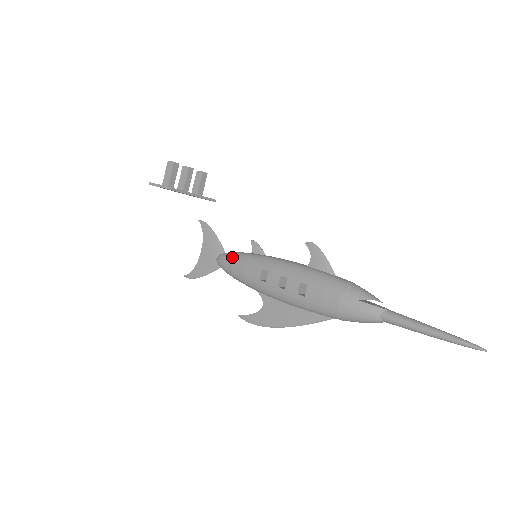
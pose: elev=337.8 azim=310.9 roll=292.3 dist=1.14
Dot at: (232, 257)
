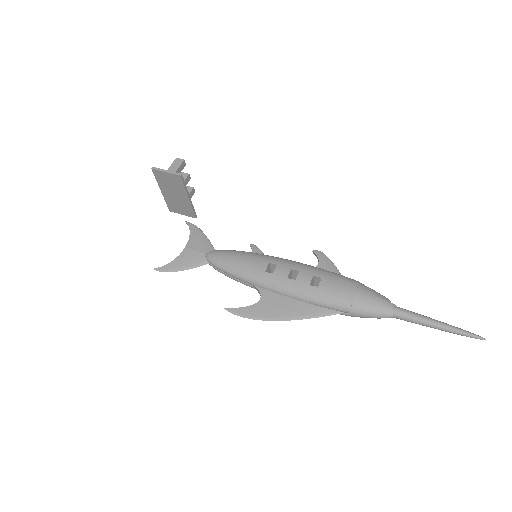
Dot at: (230, 252)
